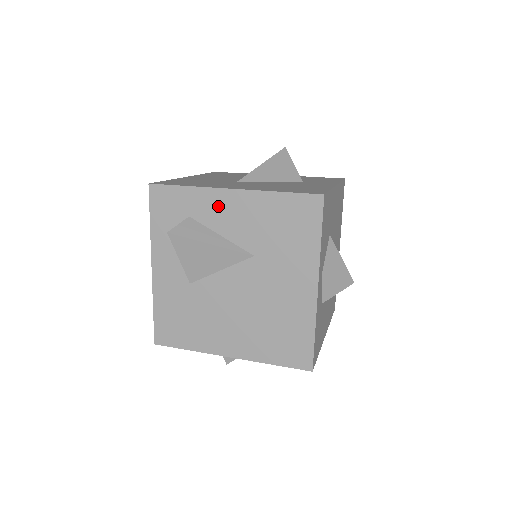
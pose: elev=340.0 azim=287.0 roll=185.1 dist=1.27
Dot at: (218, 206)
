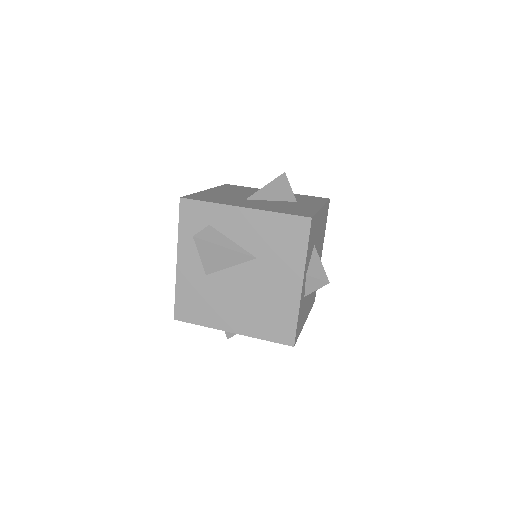
Dot at: (232, 219)
